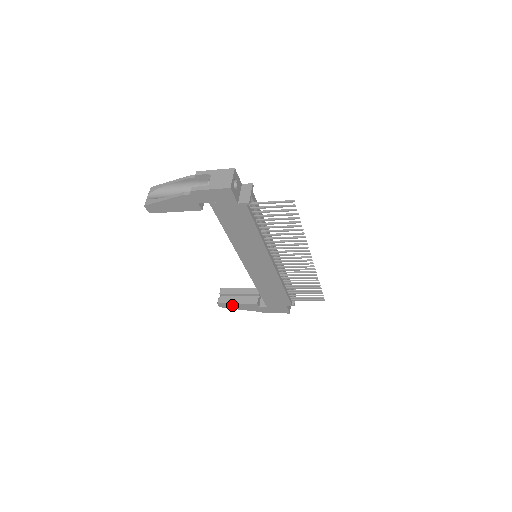
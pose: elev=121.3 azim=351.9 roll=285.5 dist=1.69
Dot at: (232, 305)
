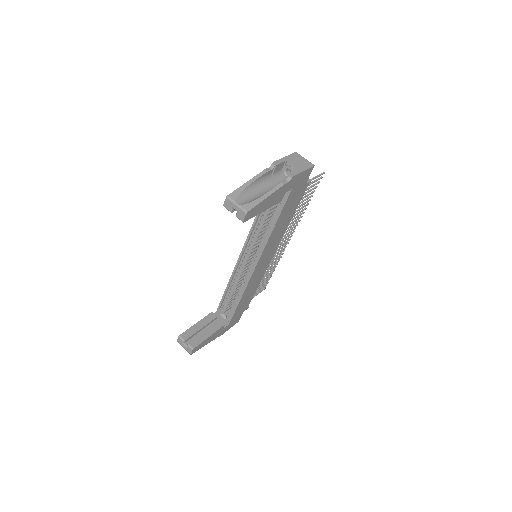
Dot at: (203, 343)
